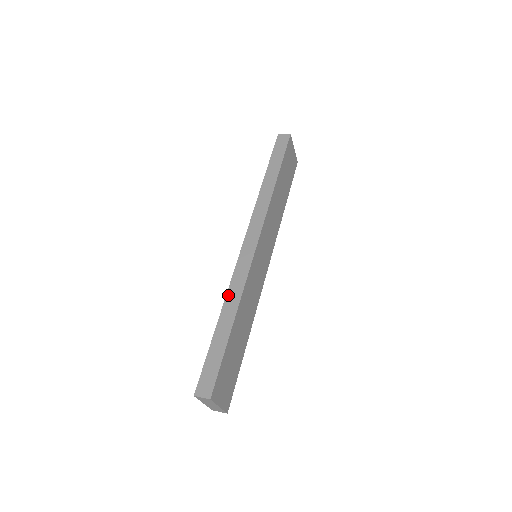
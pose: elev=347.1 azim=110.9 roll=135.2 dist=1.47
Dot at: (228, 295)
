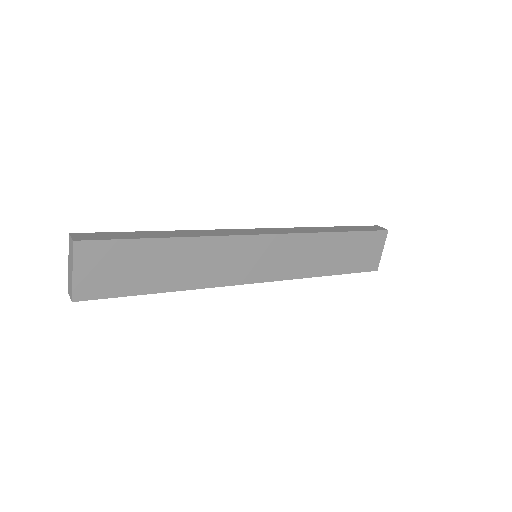
Dot at: (195, 230)
